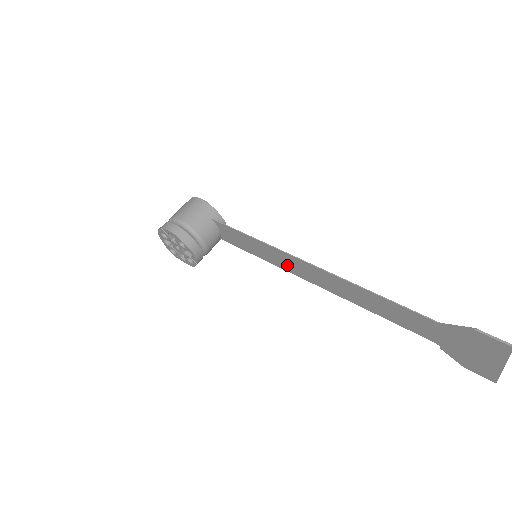
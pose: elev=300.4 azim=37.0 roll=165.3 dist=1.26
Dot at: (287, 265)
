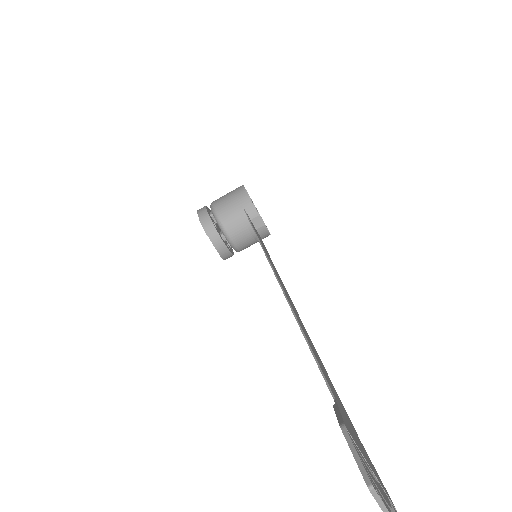
Dot at: occluded
